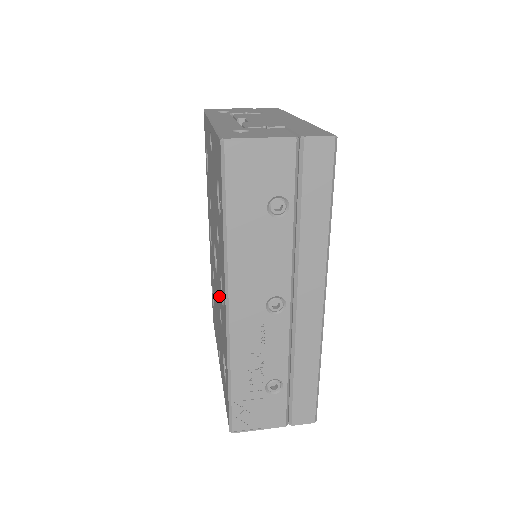
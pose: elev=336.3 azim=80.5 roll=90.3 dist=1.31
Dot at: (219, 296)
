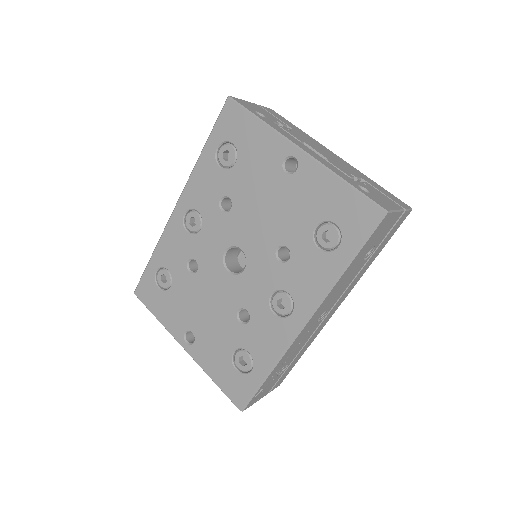
Dot at: (247, 299)
